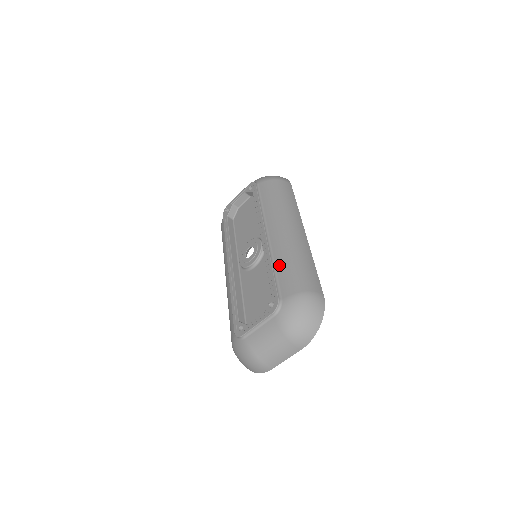
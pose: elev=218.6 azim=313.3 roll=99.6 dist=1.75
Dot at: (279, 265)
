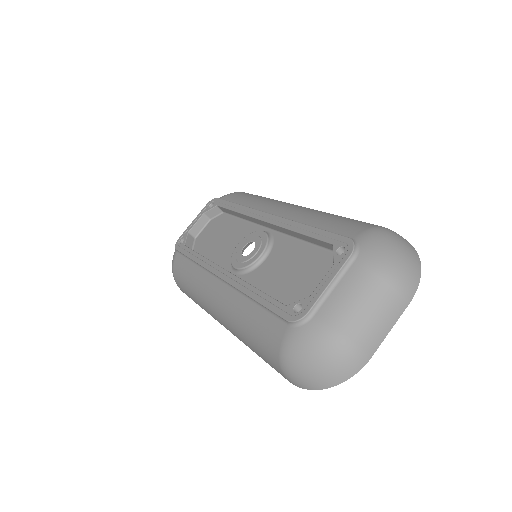
Dot at: (316, 222)
